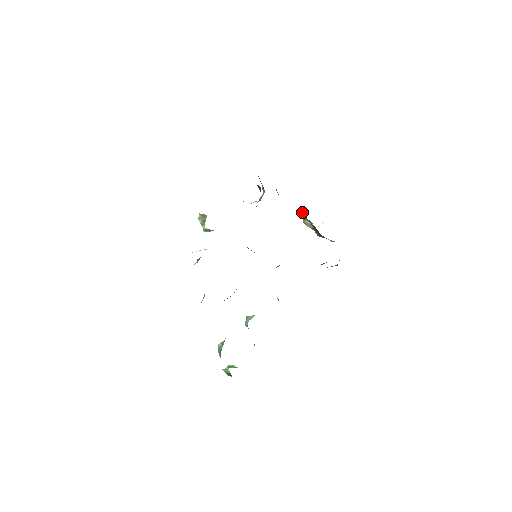
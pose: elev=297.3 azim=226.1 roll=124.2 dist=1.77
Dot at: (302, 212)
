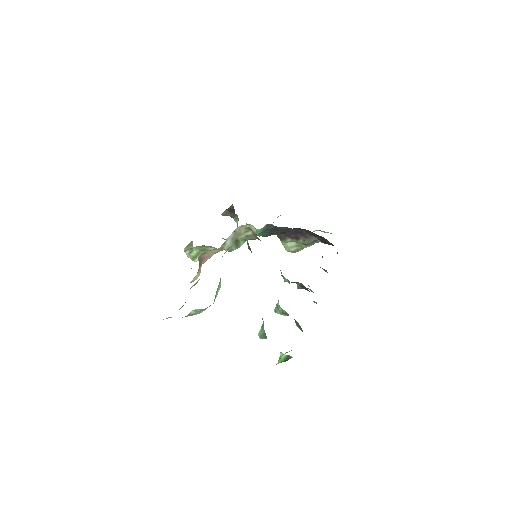
Dot at: (280, 237)
